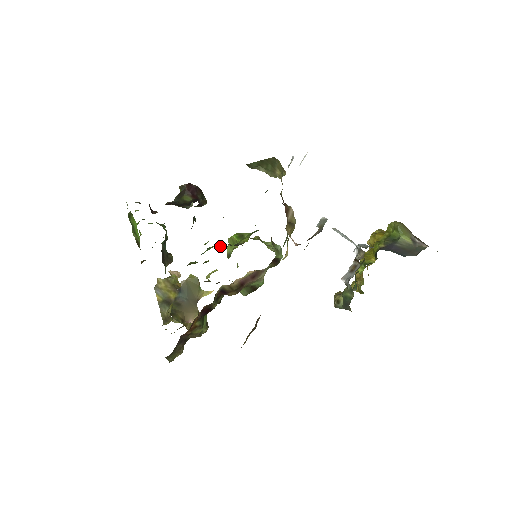
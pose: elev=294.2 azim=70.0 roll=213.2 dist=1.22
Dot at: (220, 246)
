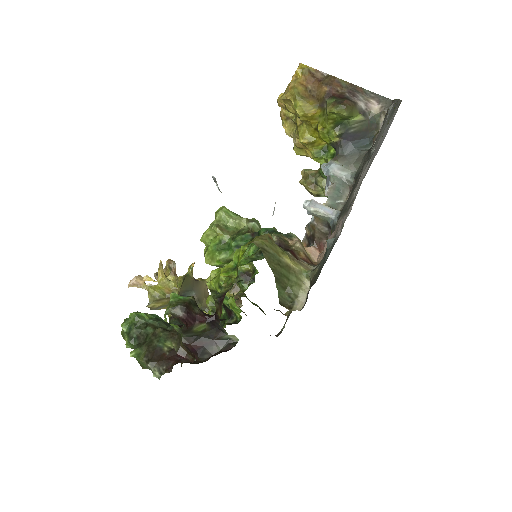
Dot at: (233, 289)
